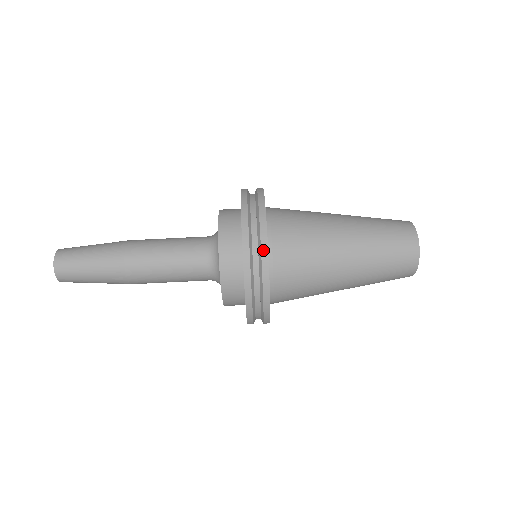
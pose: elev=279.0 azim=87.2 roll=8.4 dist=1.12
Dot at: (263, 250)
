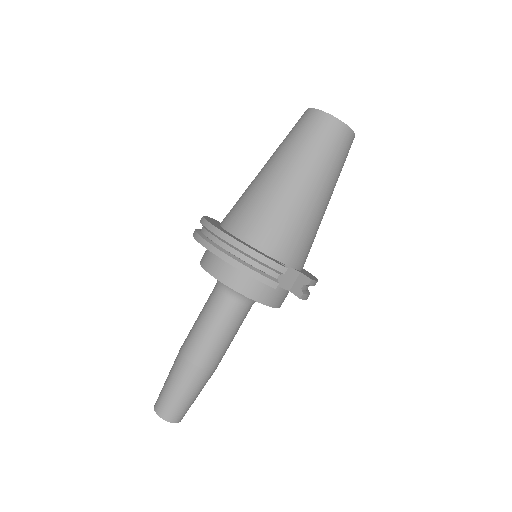
Dot at: (208, 227)
